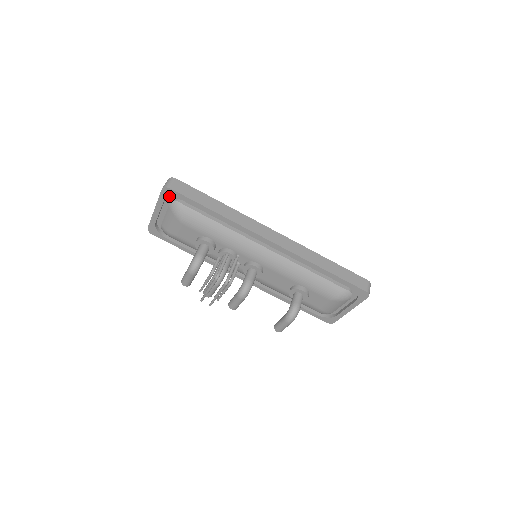
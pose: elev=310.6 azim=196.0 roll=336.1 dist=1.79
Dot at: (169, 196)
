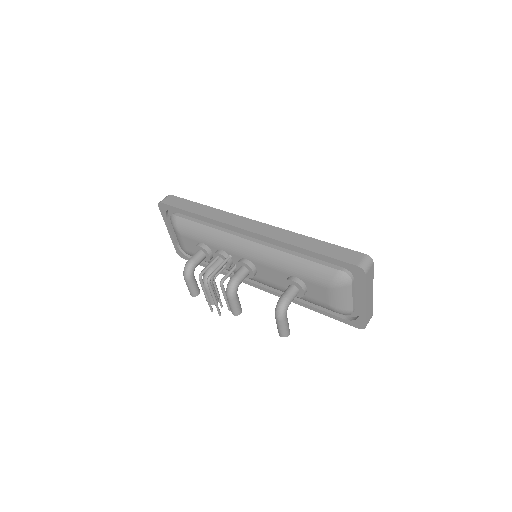
Dot at: (165, 211)
